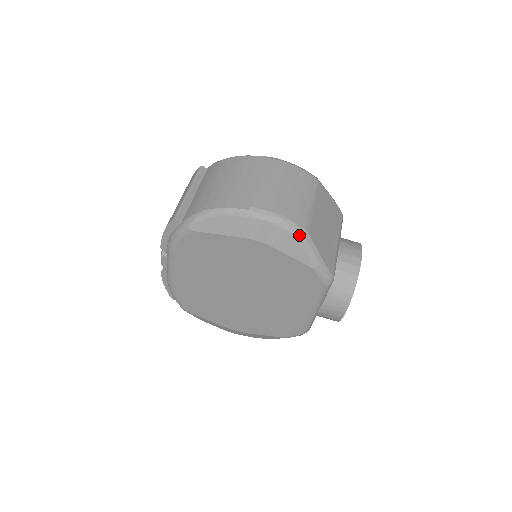
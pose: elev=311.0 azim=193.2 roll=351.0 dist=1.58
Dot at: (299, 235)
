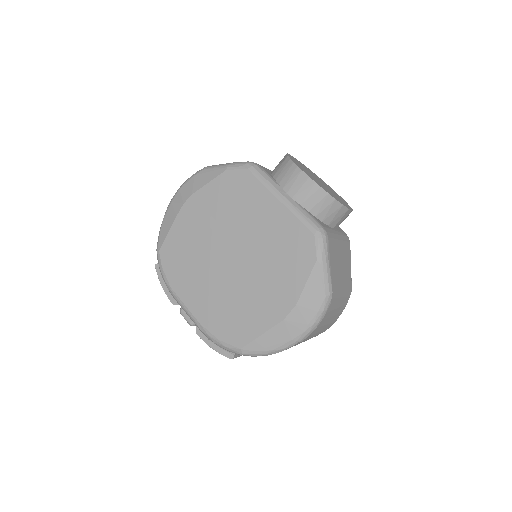
Dot at: (202, 170)
